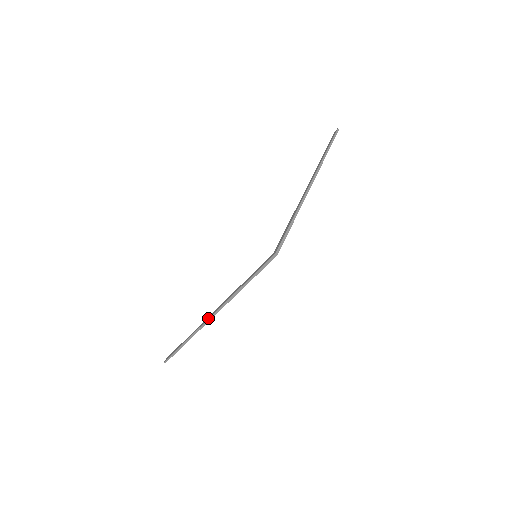
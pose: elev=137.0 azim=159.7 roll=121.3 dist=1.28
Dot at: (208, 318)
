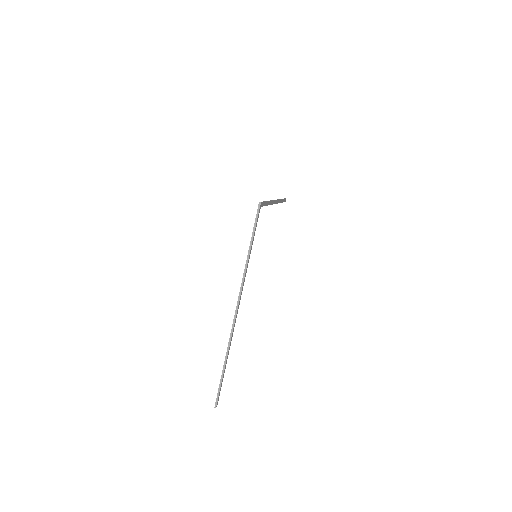
Dot at: occluded
